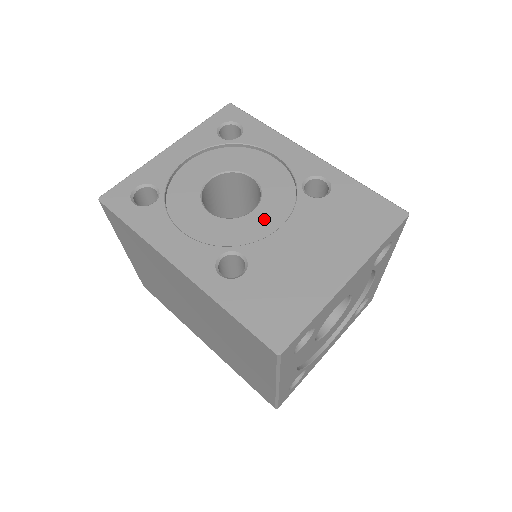
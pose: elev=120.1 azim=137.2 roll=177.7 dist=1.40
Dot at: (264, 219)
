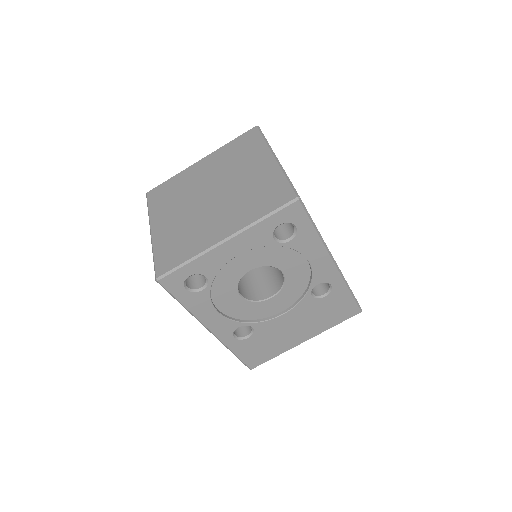
Dot at: (276, 304)
